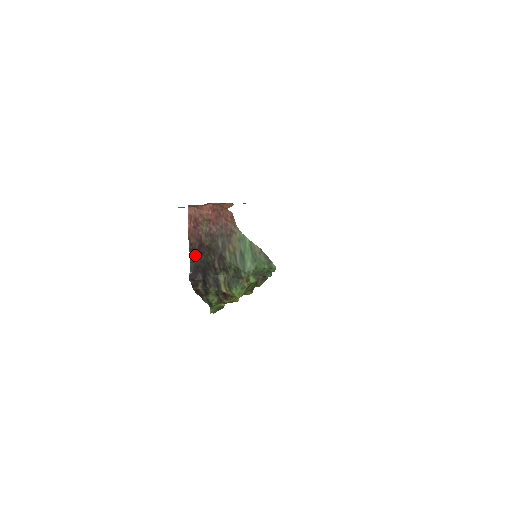
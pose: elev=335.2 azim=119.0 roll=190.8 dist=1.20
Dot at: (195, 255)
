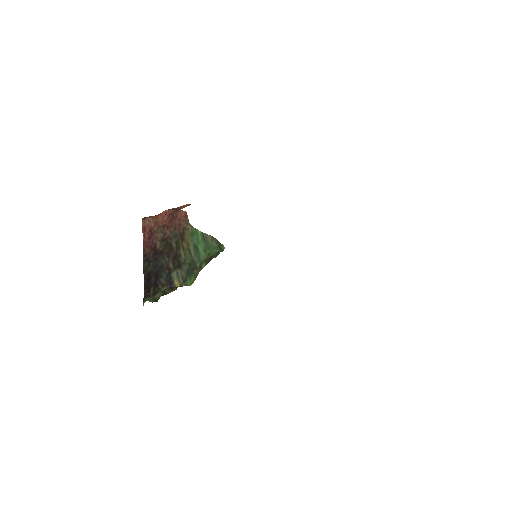
Dot at: (148, 264)
